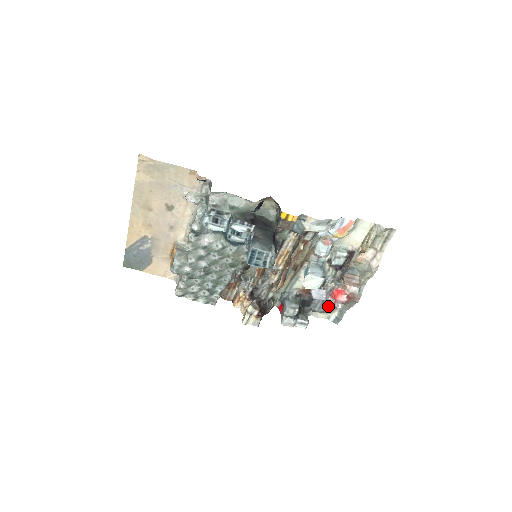
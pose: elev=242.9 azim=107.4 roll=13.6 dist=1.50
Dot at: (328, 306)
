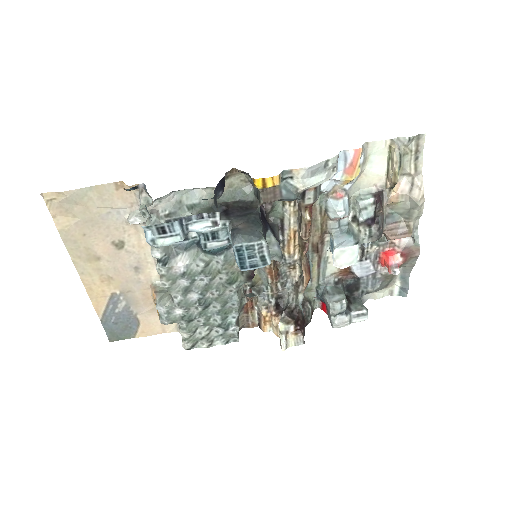
Dot at: (383, 278)
